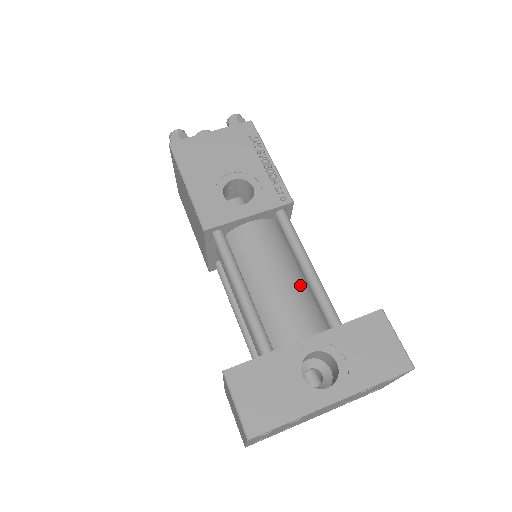
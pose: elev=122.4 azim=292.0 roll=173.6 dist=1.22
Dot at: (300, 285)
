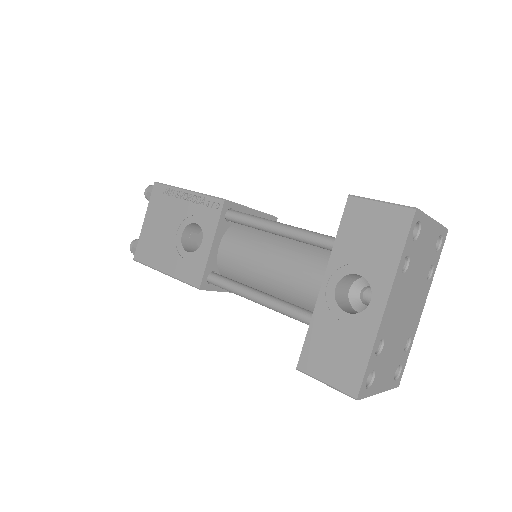
Dot at: (289, 246)
